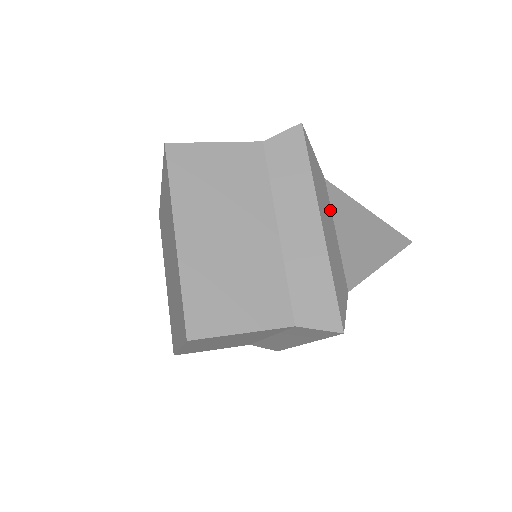
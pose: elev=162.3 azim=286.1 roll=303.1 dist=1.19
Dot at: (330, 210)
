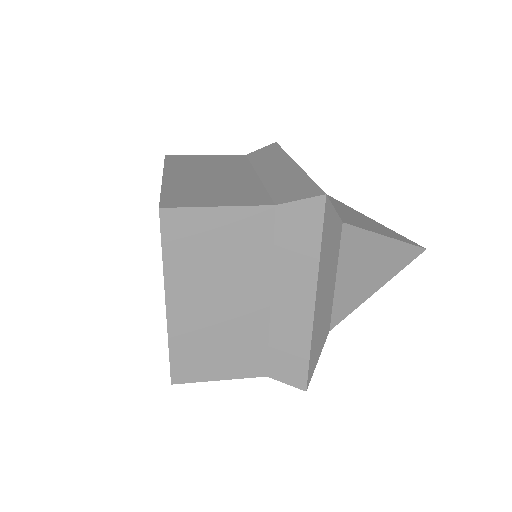
Dot at: (336, 260)
